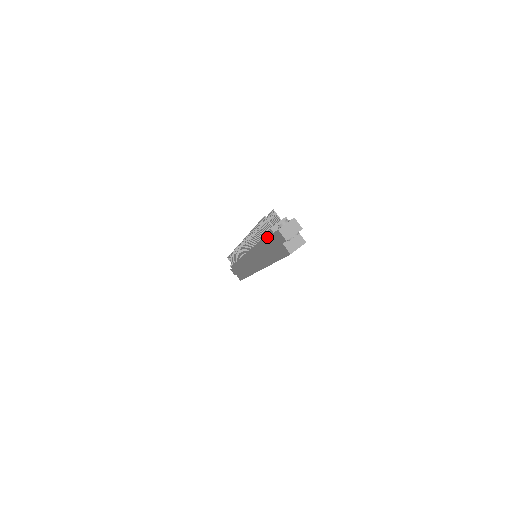
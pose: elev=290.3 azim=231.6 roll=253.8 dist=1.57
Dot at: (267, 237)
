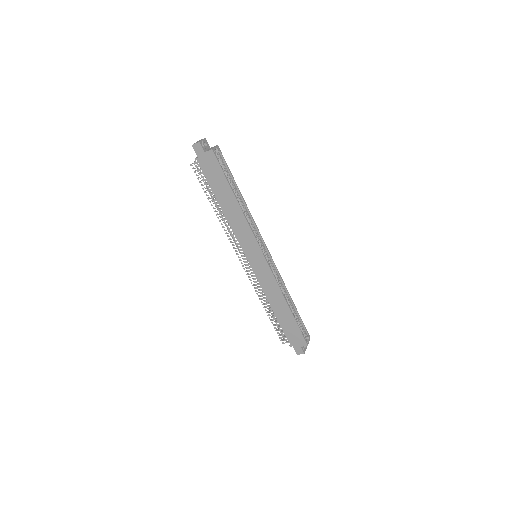
Dot at: (206, 176)
